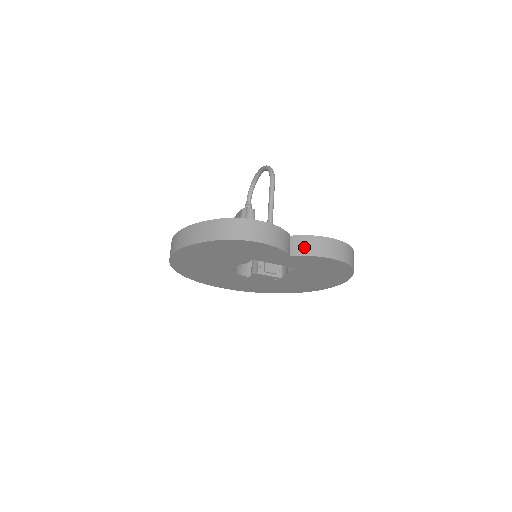
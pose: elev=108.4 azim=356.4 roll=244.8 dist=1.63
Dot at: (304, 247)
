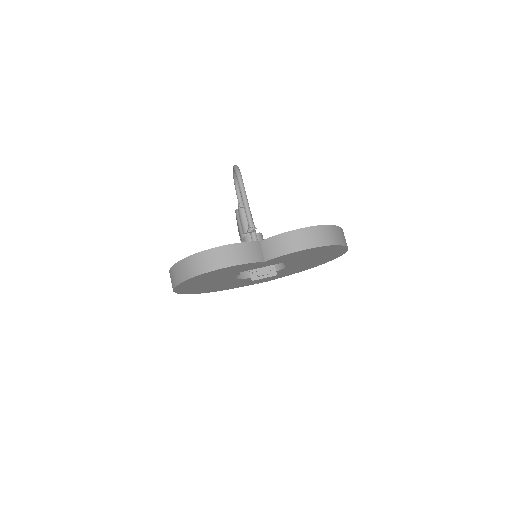
Dot at: (274, 249)
